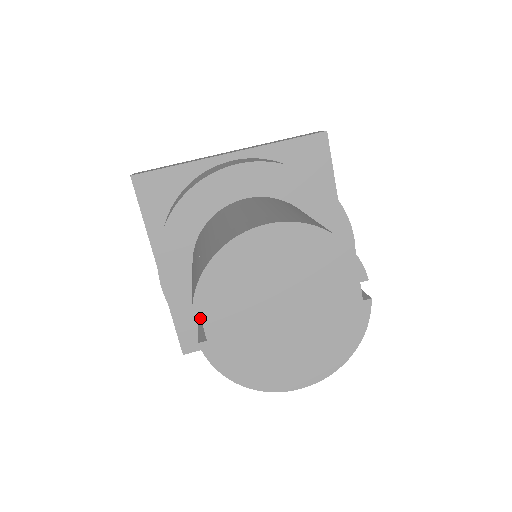
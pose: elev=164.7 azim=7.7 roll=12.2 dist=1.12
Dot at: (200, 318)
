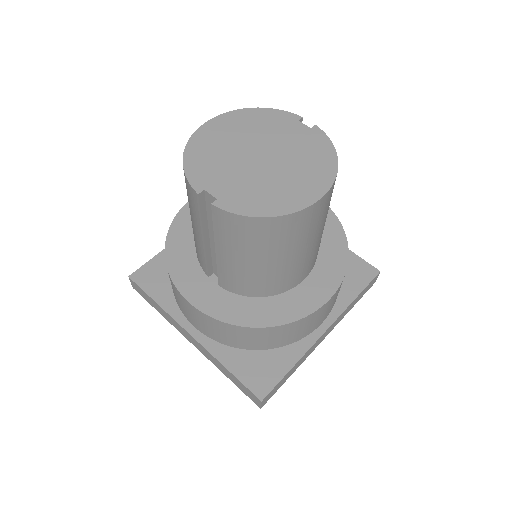
Dot at: (201, 188)
